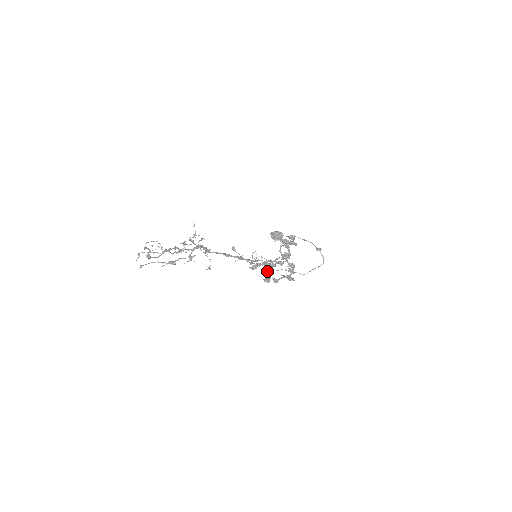
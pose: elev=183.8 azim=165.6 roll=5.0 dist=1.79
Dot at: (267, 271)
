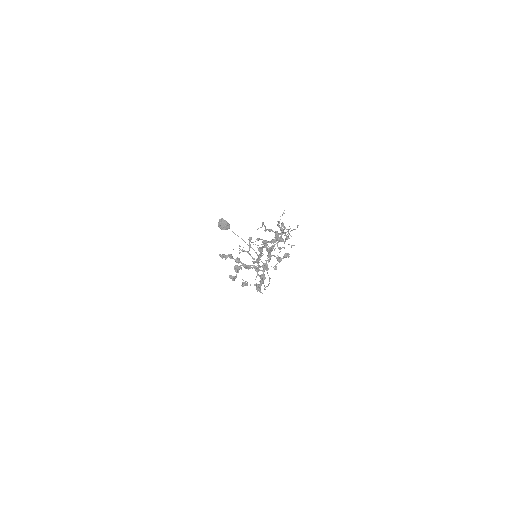
Dot at: (237, 269)
